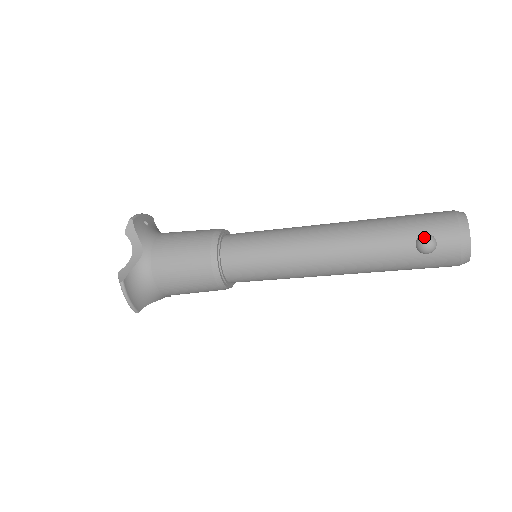
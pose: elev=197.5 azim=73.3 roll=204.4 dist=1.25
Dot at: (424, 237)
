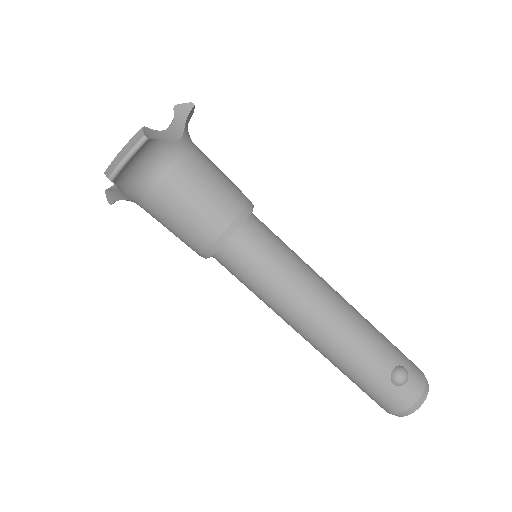
Dot at: (405, 369)
